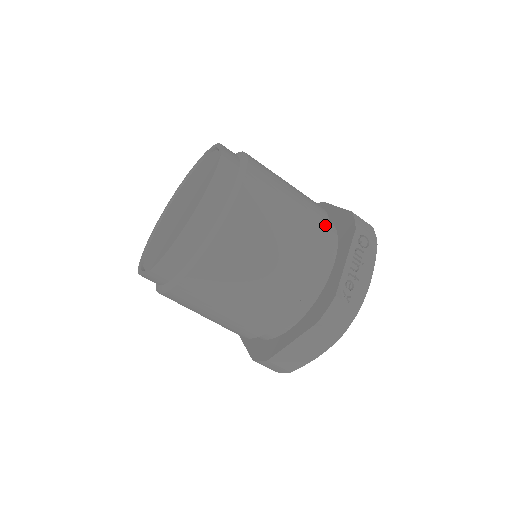
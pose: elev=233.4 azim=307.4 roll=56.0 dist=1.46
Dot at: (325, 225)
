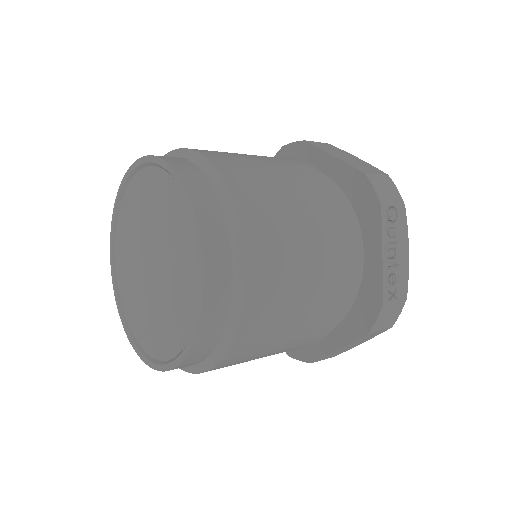
Dot at: (343, 214)
